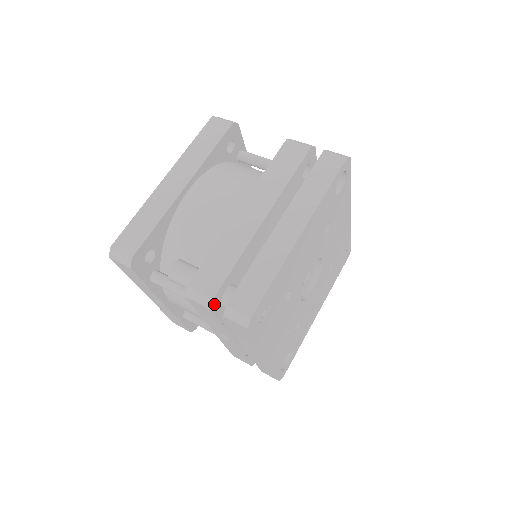
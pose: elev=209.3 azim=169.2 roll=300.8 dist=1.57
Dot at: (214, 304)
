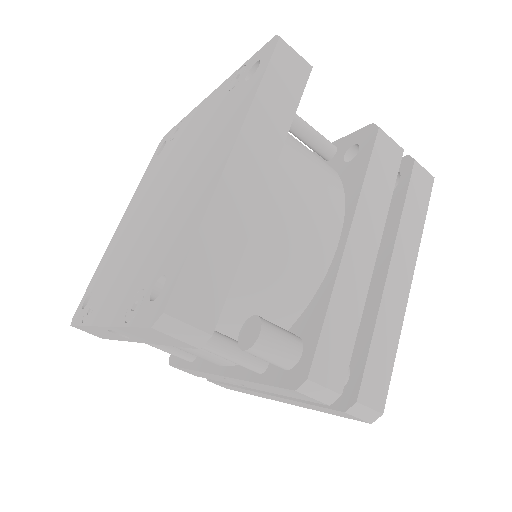
Dot at: occluded
